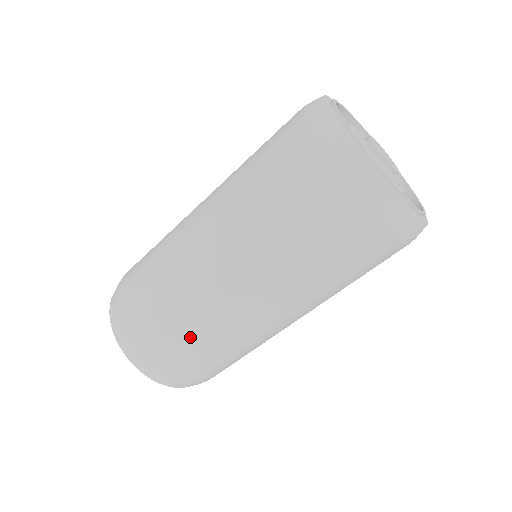
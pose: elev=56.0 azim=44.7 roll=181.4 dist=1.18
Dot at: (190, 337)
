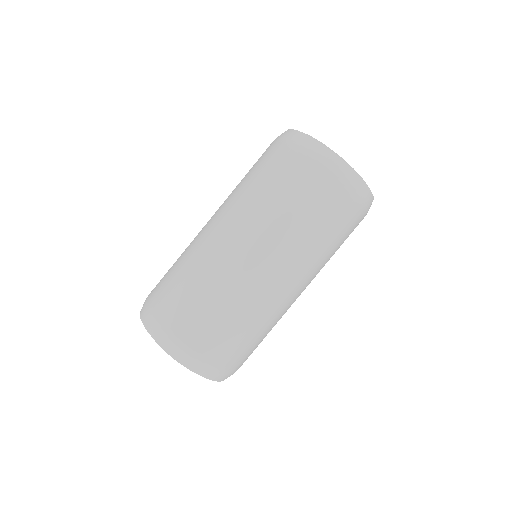
Dot at: (243, 327)
